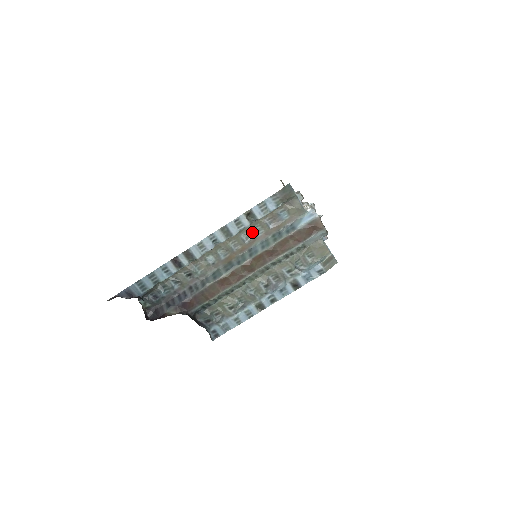
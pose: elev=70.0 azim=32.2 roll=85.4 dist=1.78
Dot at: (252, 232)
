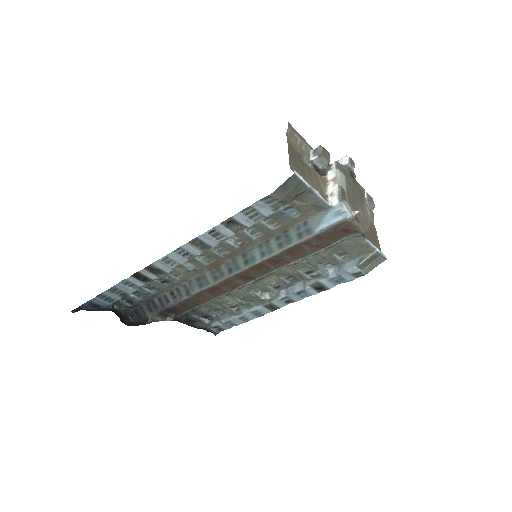
Dot at: (242, 236)
